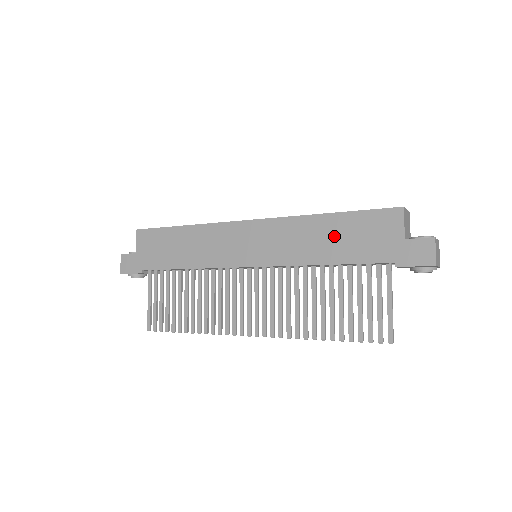
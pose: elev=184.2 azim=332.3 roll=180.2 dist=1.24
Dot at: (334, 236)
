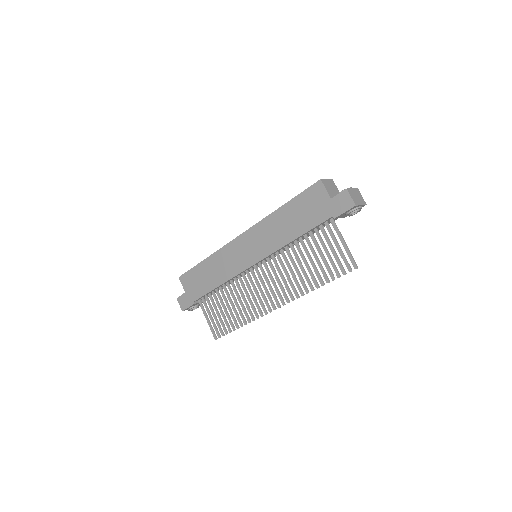
Dot at: (291, 219)
